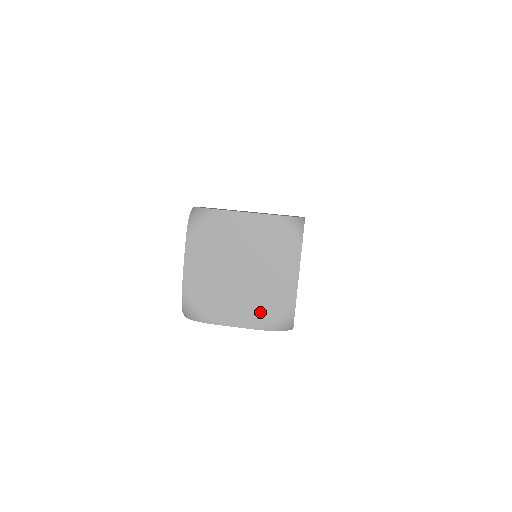
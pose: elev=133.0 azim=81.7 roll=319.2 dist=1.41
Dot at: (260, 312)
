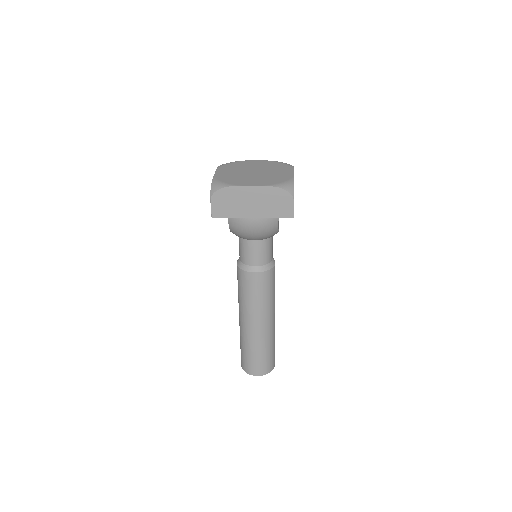
Dot at: (269, 181)
